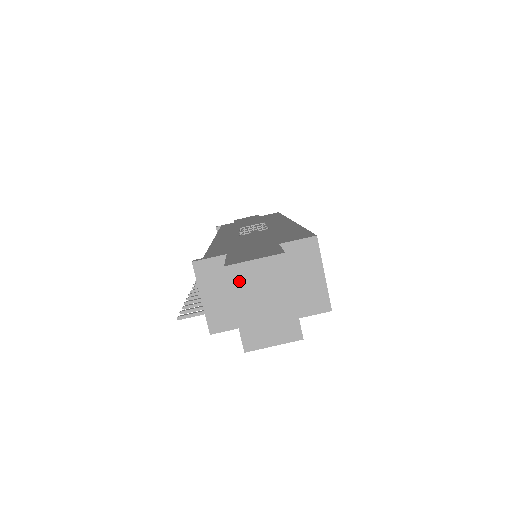
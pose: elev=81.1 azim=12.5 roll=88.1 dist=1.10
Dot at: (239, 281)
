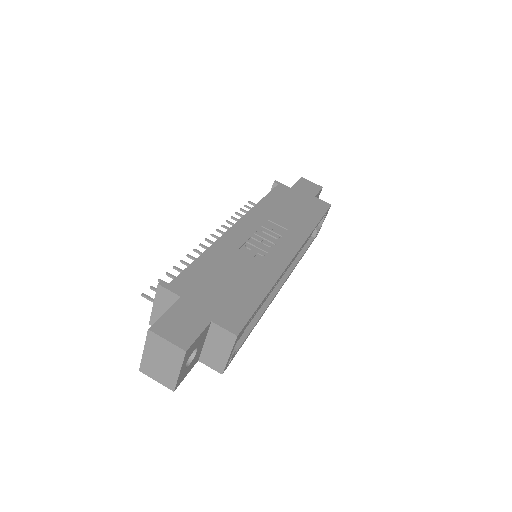
Dot at: (153, 342)
